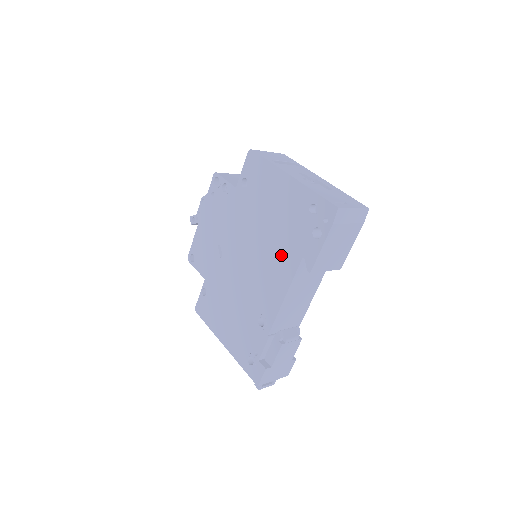
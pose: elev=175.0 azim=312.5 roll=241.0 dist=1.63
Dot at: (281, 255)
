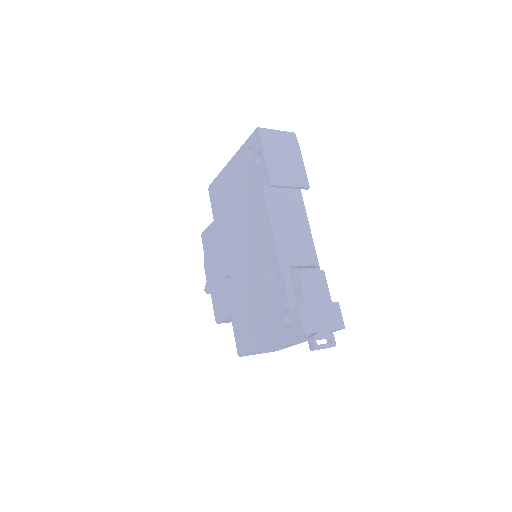
Dot at: (253, 207)
